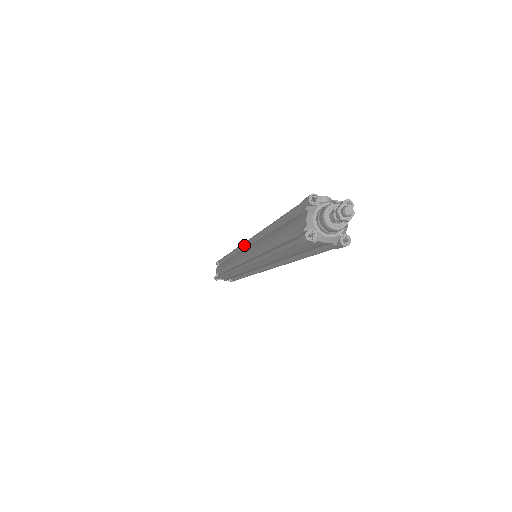
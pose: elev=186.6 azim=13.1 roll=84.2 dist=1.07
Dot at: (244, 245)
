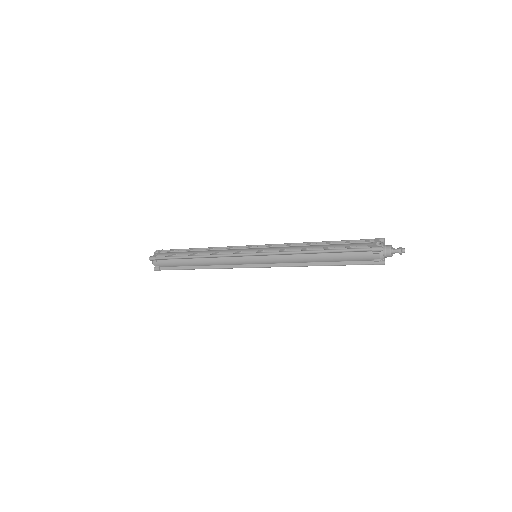
Dot at: (251, 256)
